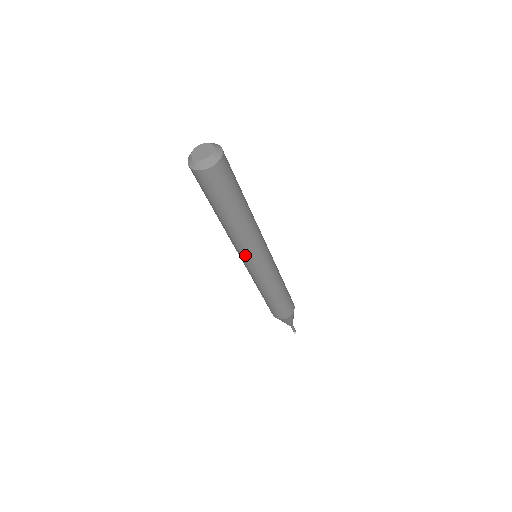
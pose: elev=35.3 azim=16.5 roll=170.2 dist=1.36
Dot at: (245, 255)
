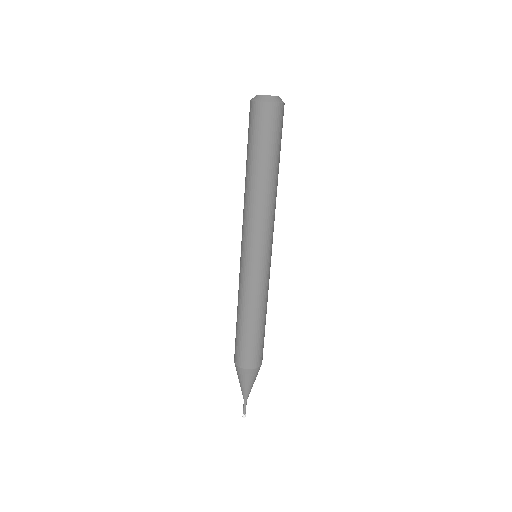
Dot at: (265, 237)
